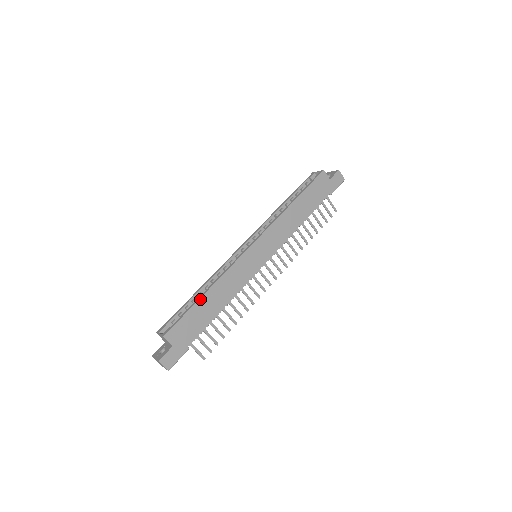
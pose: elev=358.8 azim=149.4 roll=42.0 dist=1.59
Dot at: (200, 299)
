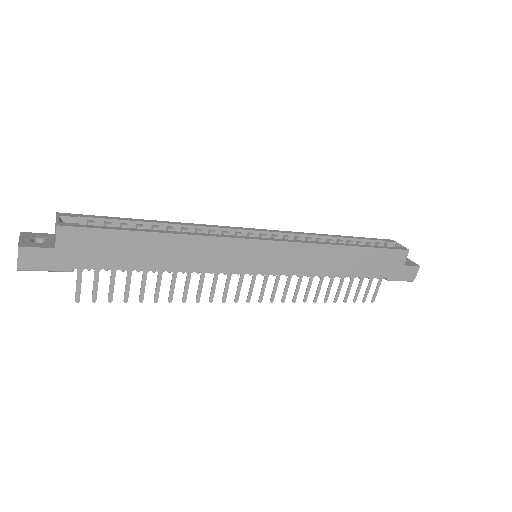
Dot at: (149, 233)
